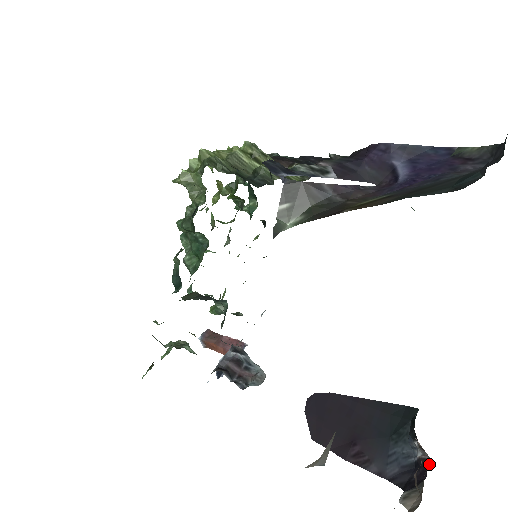
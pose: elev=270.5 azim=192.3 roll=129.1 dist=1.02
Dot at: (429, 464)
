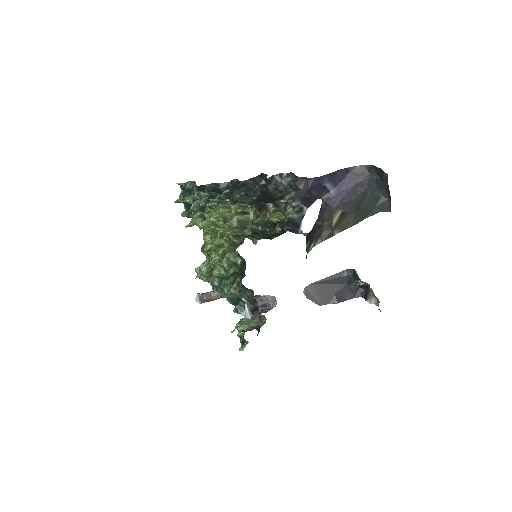
Dot at: (369, 286)
